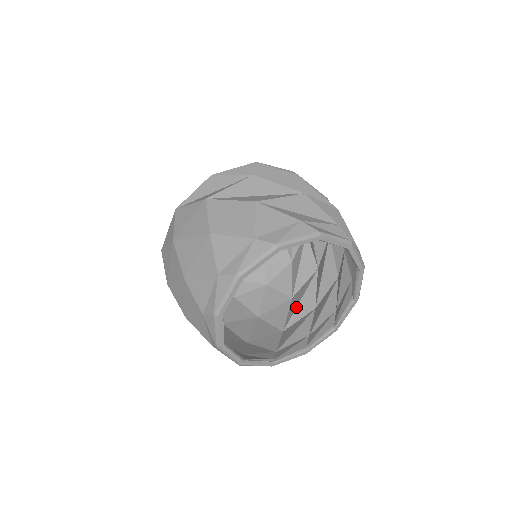
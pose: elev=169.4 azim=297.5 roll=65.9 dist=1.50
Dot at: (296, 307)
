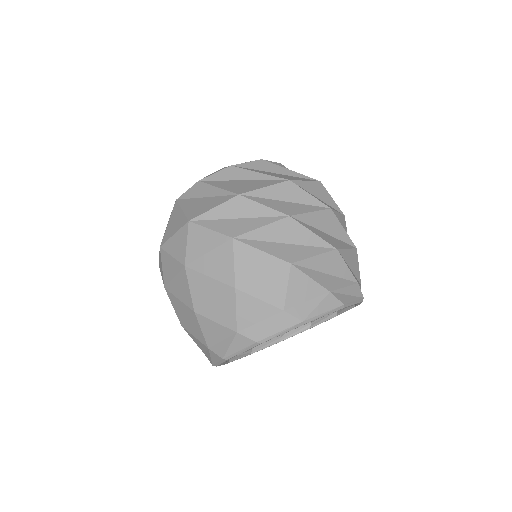
Dot at: occluded
